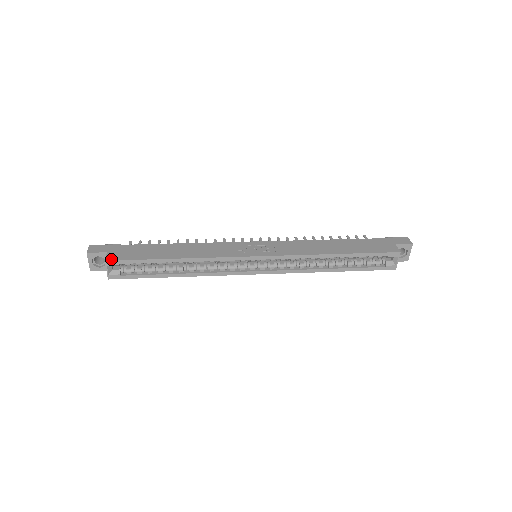
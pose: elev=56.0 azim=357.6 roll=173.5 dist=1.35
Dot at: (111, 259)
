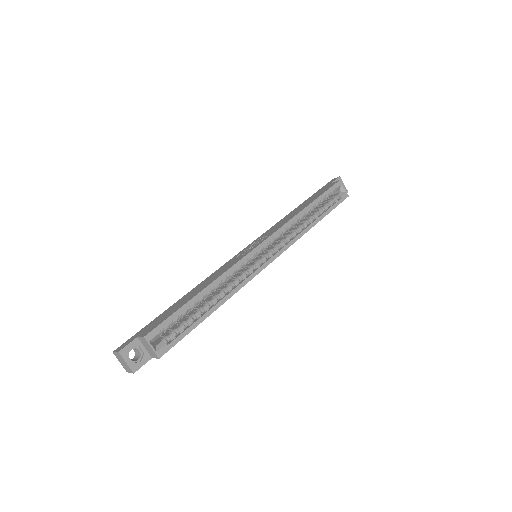
Dot at: (148, 332)
